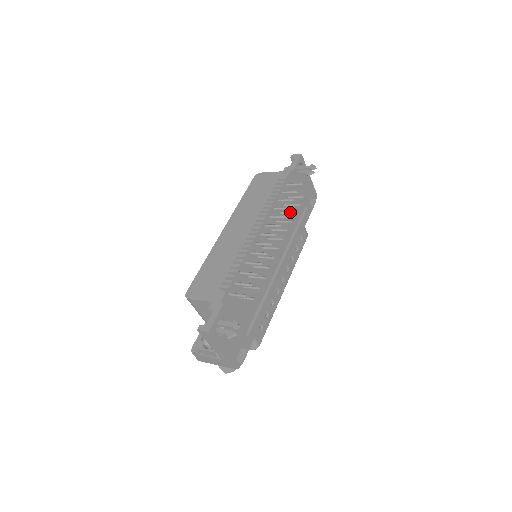
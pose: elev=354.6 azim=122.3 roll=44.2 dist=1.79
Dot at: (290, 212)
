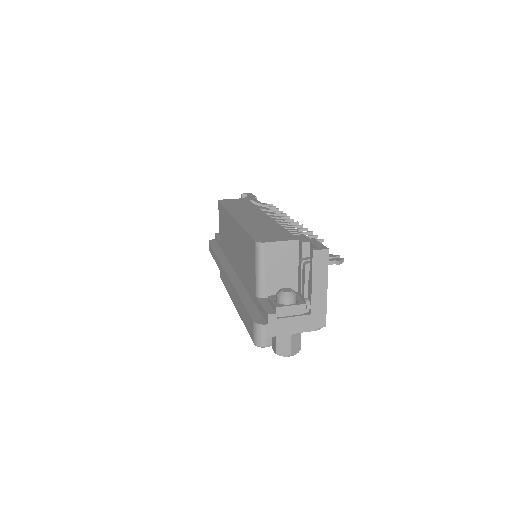
Dot at: occluded
